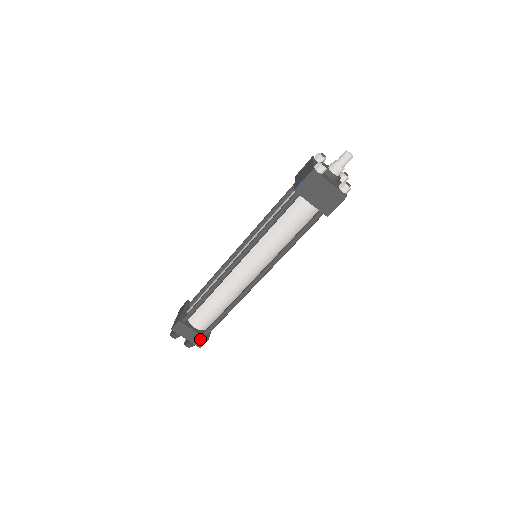
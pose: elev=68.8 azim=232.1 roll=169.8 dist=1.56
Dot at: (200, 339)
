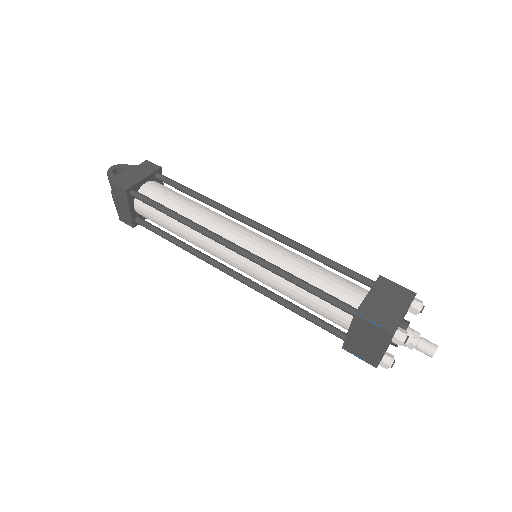
Dot at: (127, 218)
